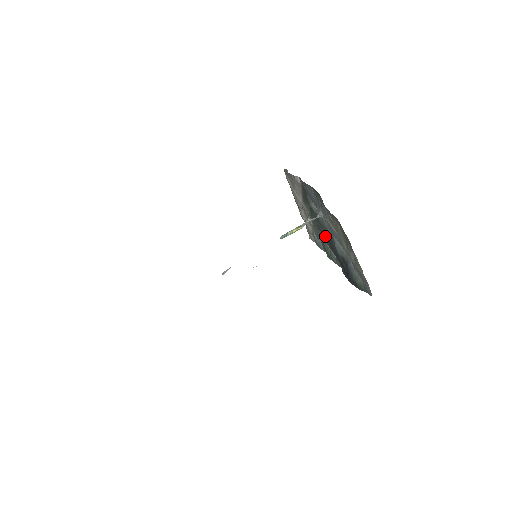
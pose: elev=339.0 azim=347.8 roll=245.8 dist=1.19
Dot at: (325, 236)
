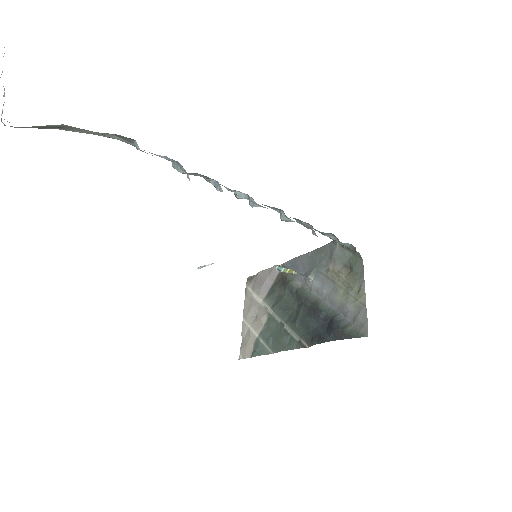
Dot at: (294, 315)
